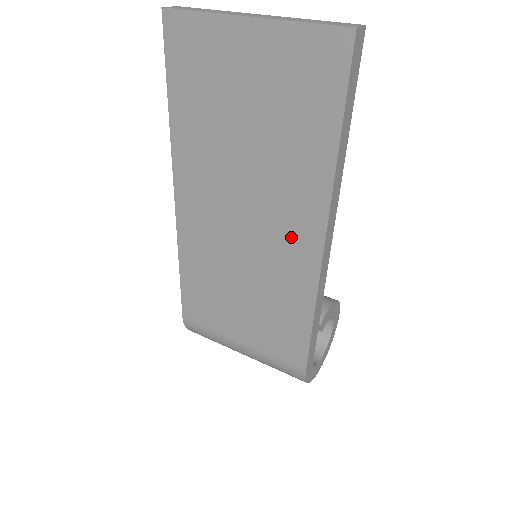
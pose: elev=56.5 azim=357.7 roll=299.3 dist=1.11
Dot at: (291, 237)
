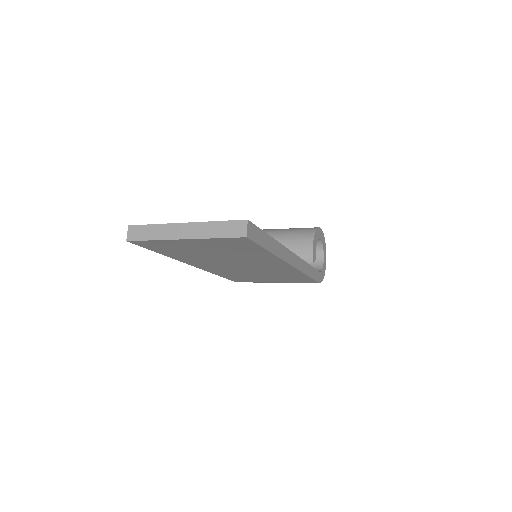
Dot at: (272, 267)
